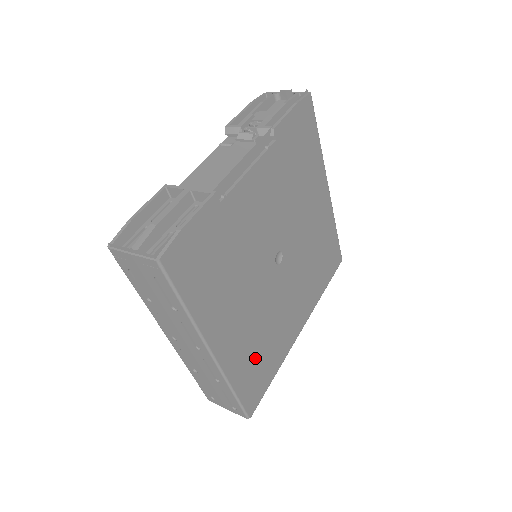
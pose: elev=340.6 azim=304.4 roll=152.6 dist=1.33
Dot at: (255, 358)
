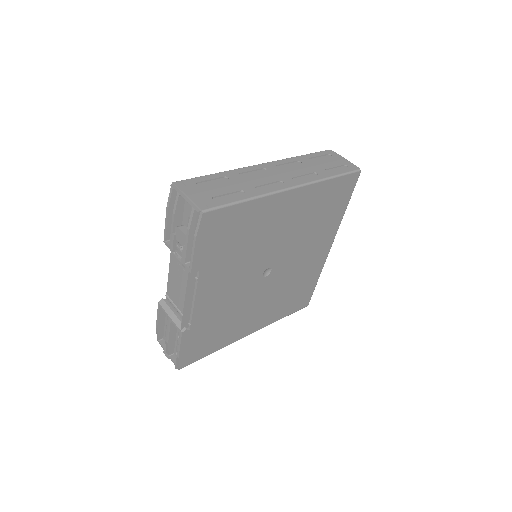
Dot at: (289, 300)
